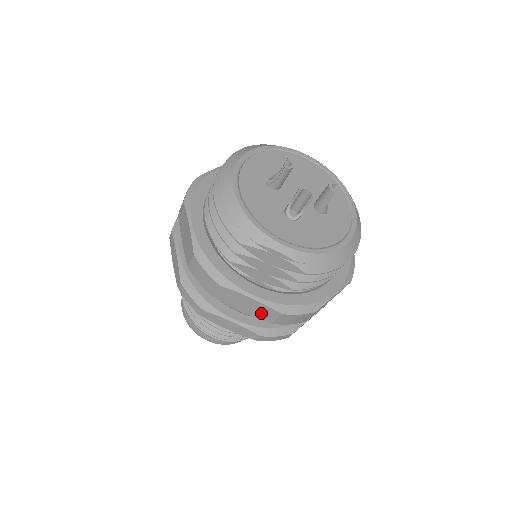
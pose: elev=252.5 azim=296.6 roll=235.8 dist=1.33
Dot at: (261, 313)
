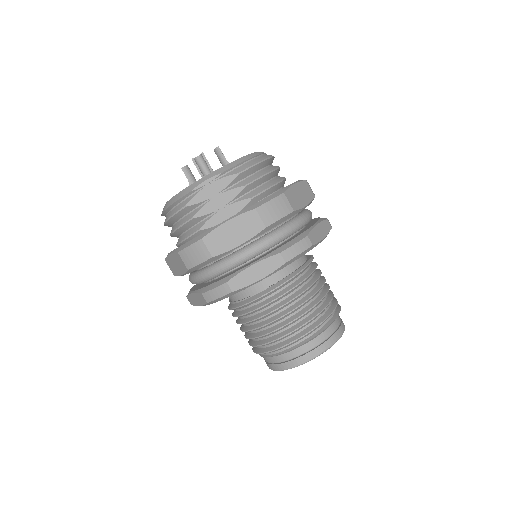
Dot at: (248, 227)
